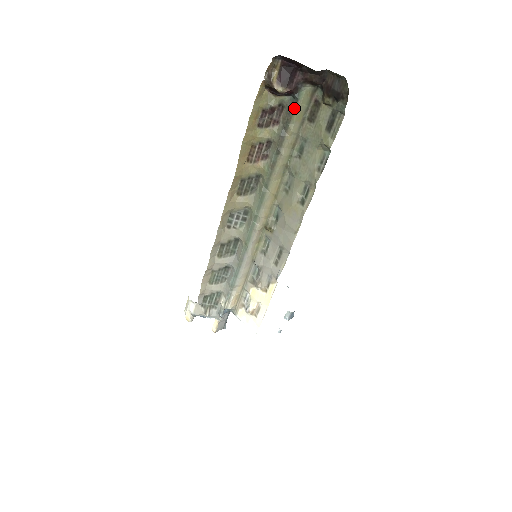
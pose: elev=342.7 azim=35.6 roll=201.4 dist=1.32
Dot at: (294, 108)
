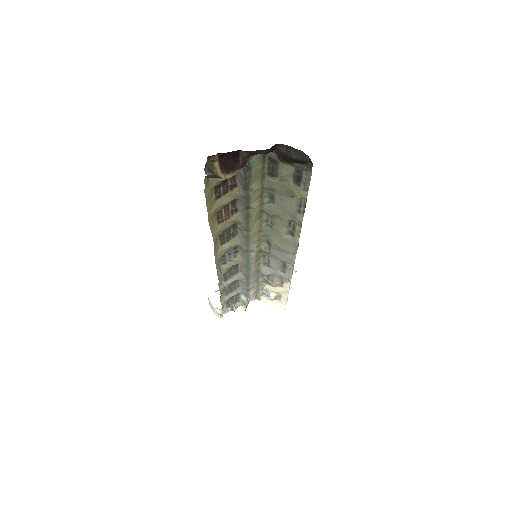
Dot at: (249, 174)
